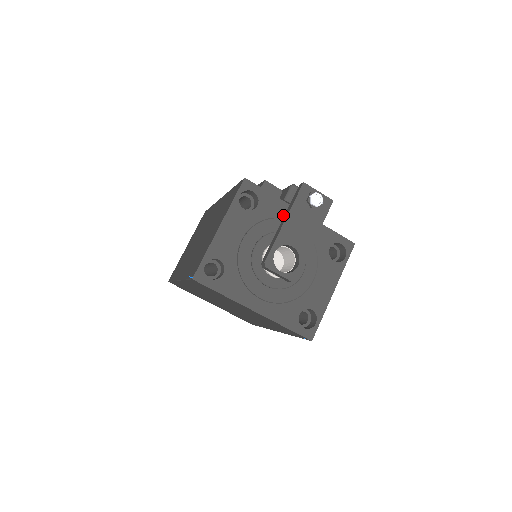
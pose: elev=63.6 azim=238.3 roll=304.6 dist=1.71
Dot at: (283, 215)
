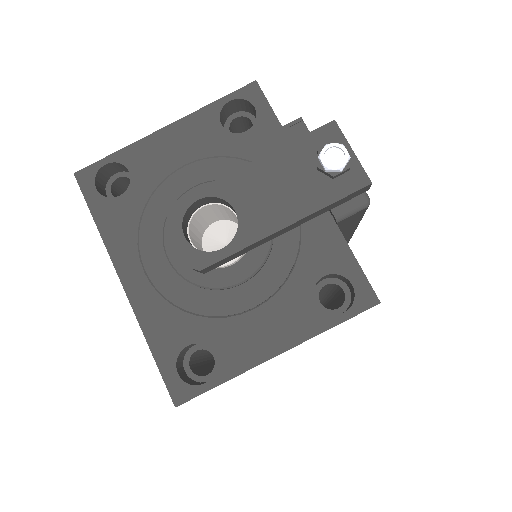
Dot at: occluded
